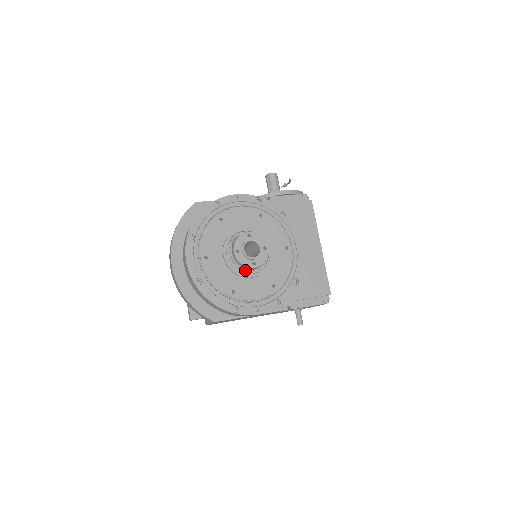
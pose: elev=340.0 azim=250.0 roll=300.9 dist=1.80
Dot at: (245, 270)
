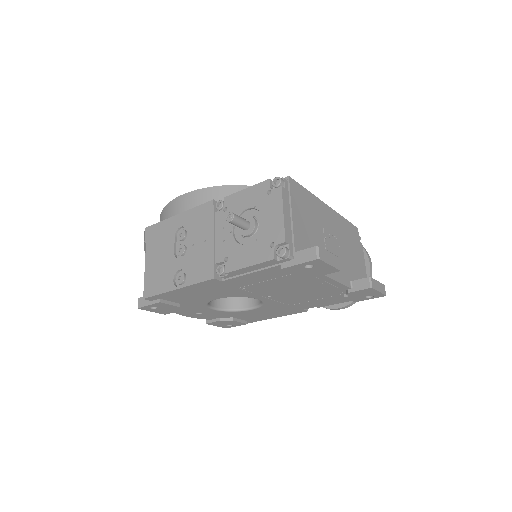
Dot at: occluded
